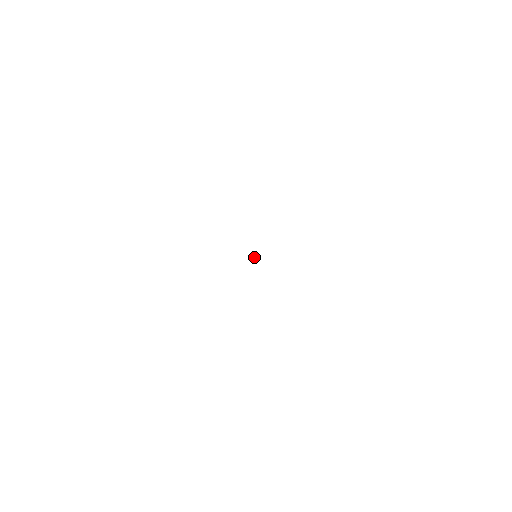
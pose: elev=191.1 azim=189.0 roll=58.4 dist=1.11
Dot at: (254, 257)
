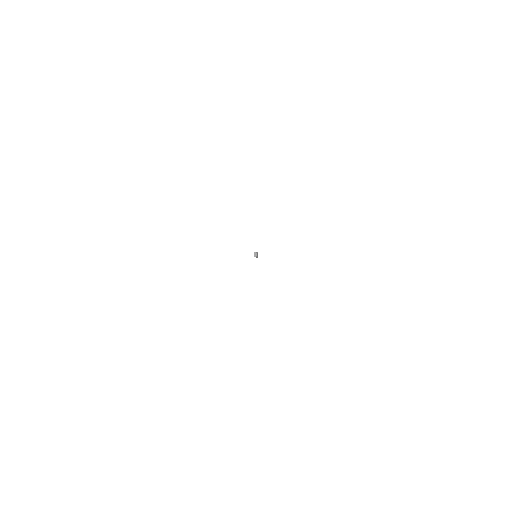
Dot at: (254, 255)
